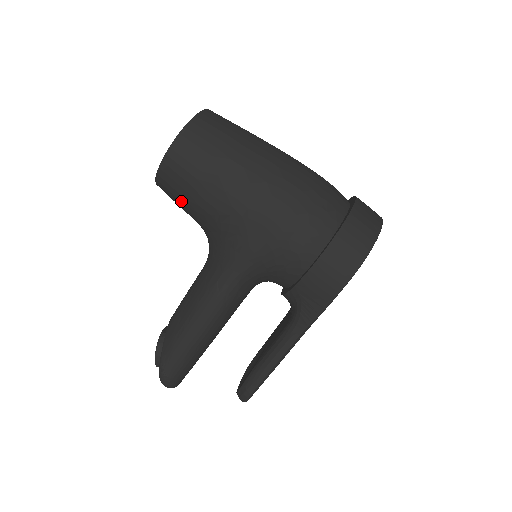
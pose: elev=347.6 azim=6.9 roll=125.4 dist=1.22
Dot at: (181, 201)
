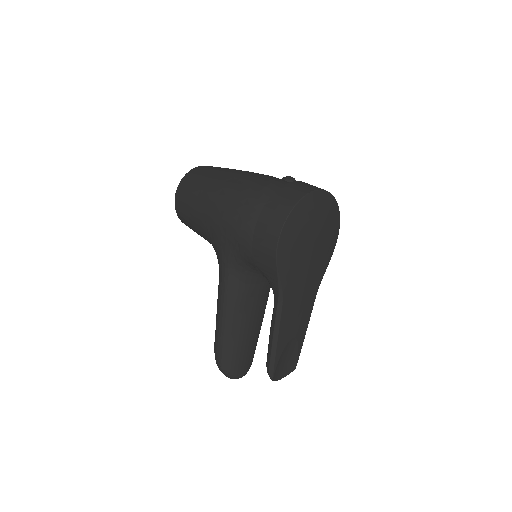
Dot at: occluded
